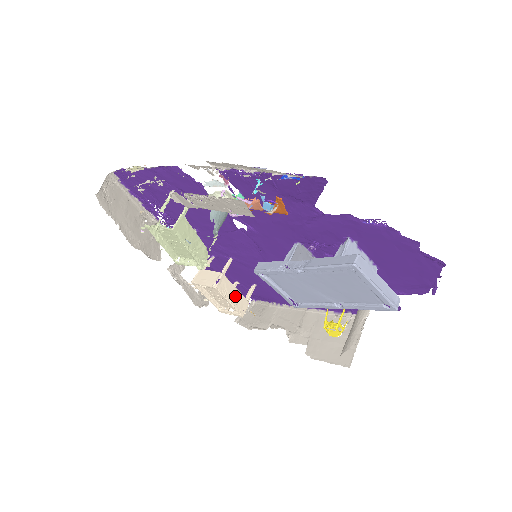
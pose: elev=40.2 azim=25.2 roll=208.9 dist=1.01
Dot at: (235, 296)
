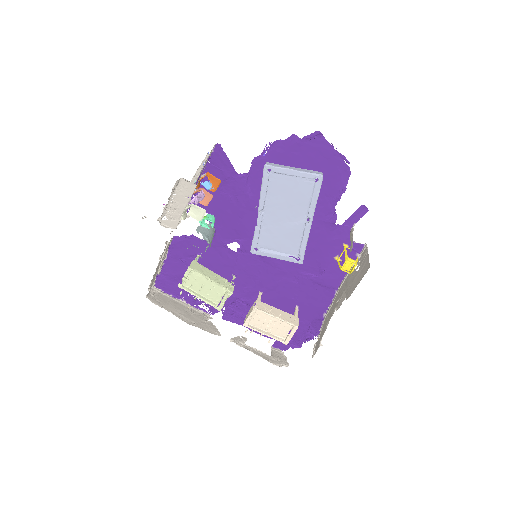
Dot at: (279, 313)
